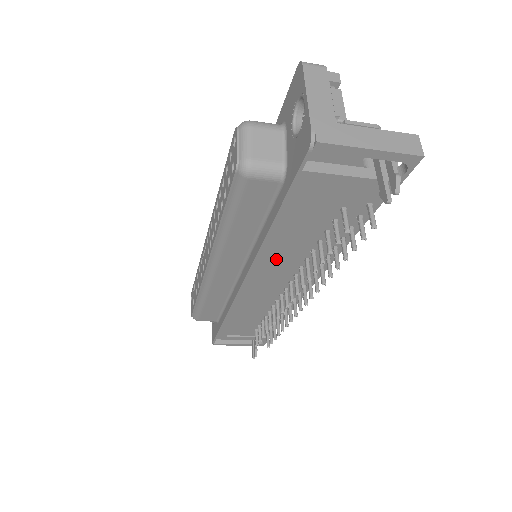
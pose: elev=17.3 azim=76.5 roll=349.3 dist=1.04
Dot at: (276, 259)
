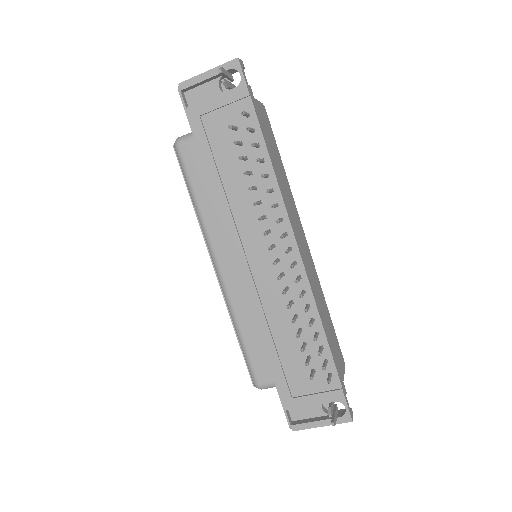
Dot at: (238, 214)
